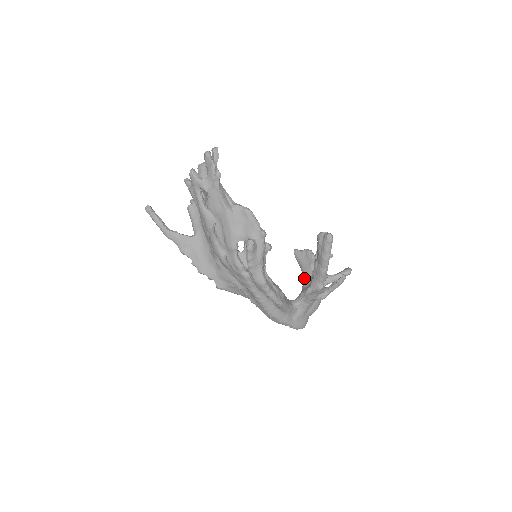
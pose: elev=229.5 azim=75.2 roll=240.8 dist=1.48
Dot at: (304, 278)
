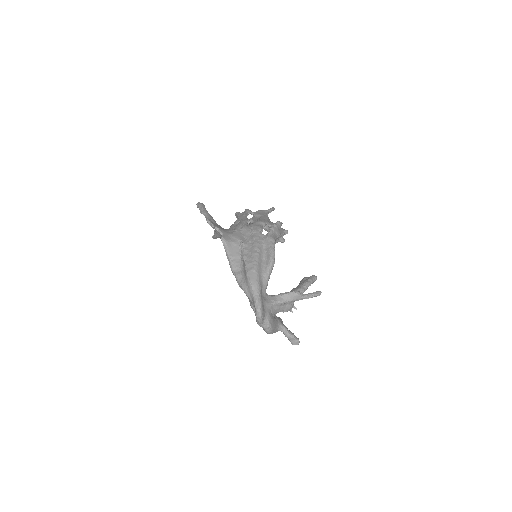
Dot at: occluded
